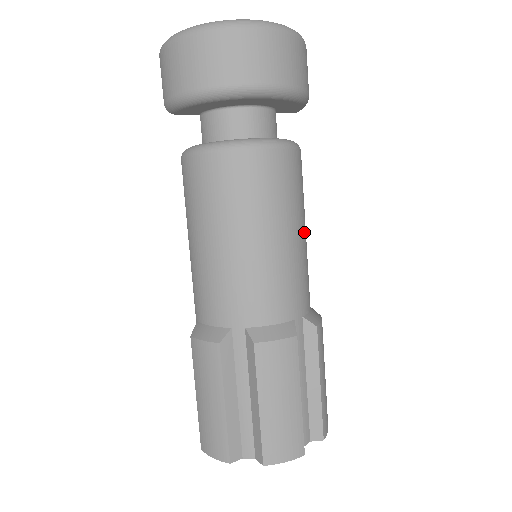
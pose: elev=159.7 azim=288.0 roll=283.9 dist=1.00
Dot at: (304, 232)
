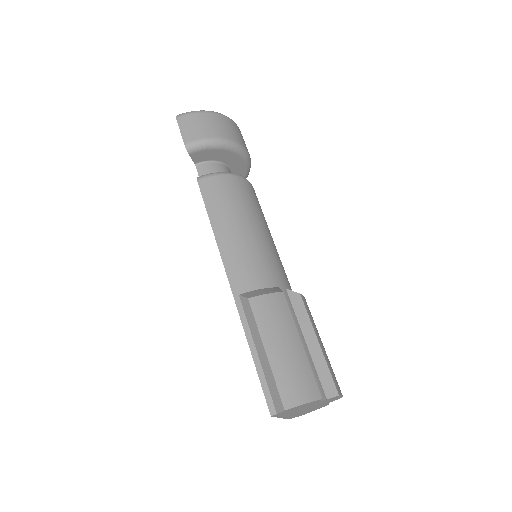
Dot at: occluded
